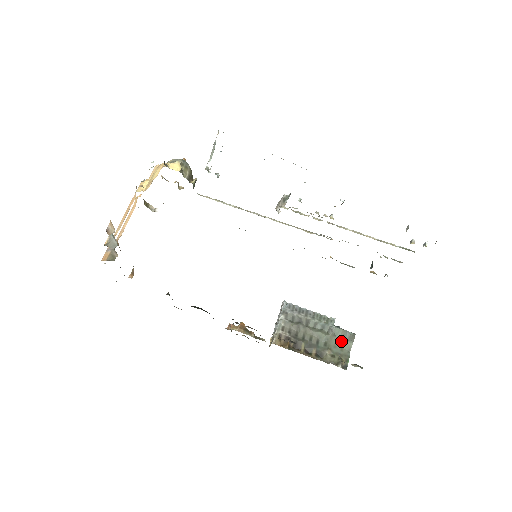
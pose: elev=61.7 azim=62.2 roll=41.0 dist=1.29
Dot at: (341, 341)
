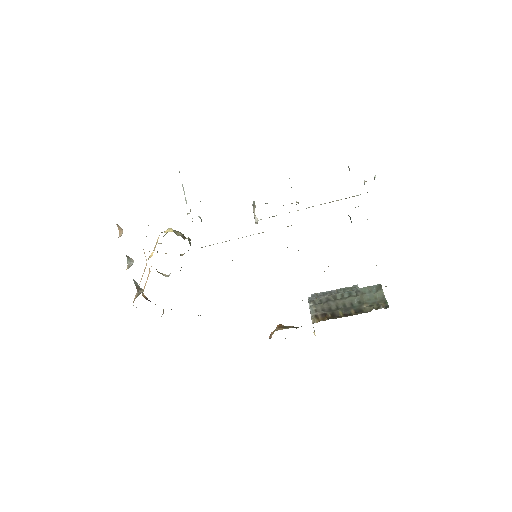
Dot at: (372, 294)
